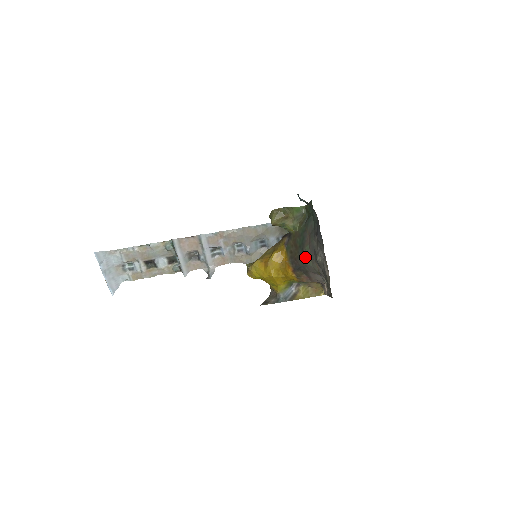
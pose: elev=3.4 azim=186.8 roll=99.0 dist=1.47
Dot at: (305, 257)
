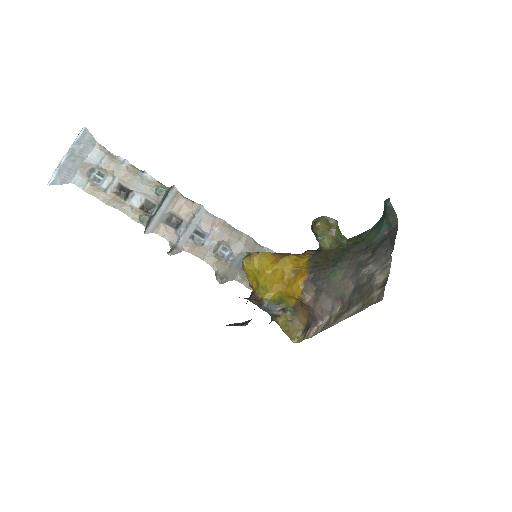
Dot at: (336, 270)
